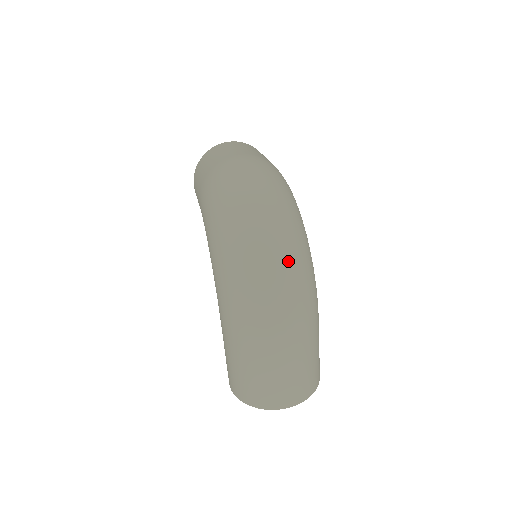
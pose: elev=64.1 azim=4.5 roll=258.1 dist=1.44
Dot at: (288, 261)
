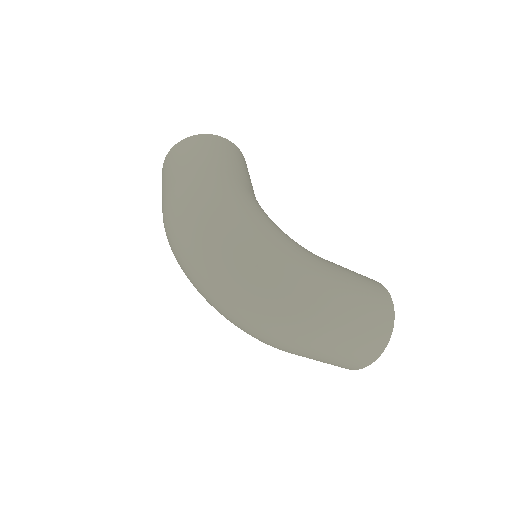
Dot at: (254, 291)
